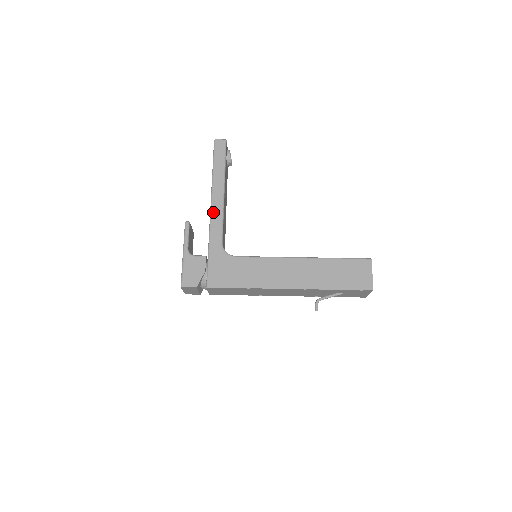
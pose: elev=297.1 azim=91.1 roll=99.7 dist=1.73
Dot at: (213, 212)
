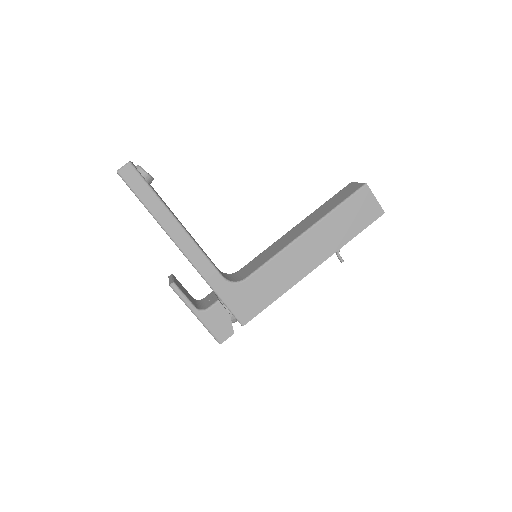
Dot at: (189, 255)
